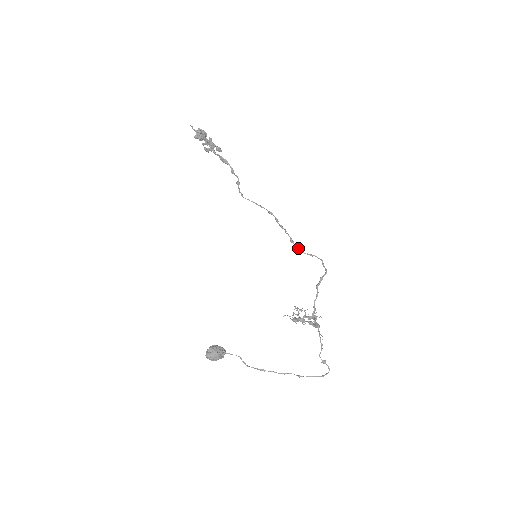
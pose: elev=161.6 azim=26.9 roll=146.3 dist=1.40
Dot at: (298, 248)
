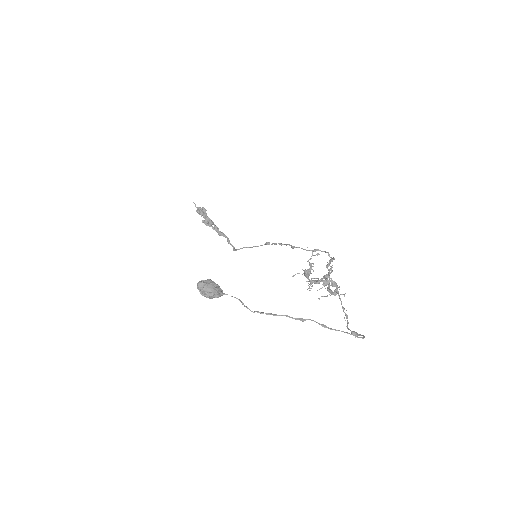
Dot at: occluded
